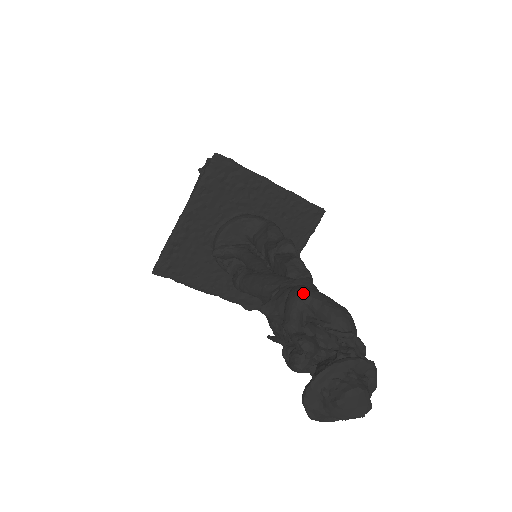
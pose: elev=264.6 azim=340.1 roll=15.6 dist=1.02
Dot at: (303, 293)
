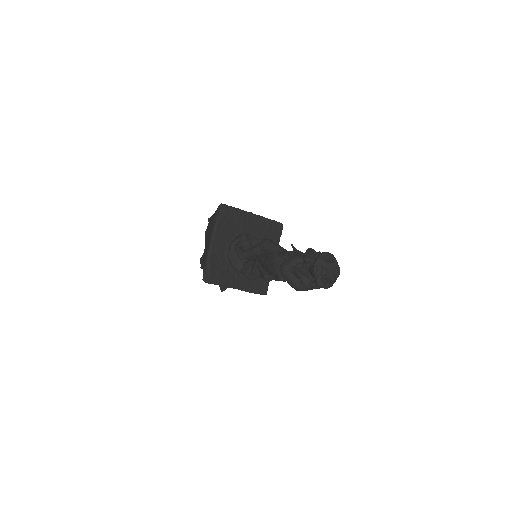
Dot at: occluded
